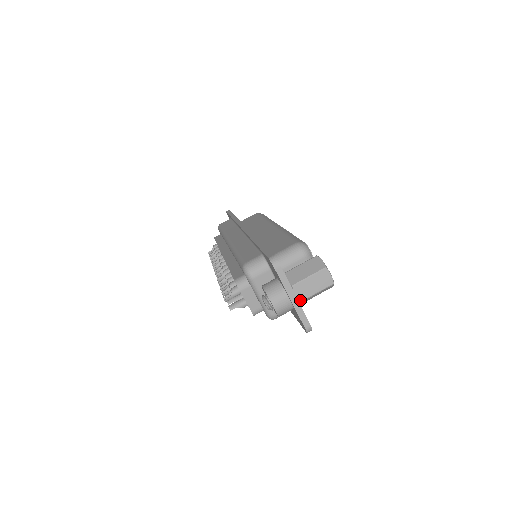
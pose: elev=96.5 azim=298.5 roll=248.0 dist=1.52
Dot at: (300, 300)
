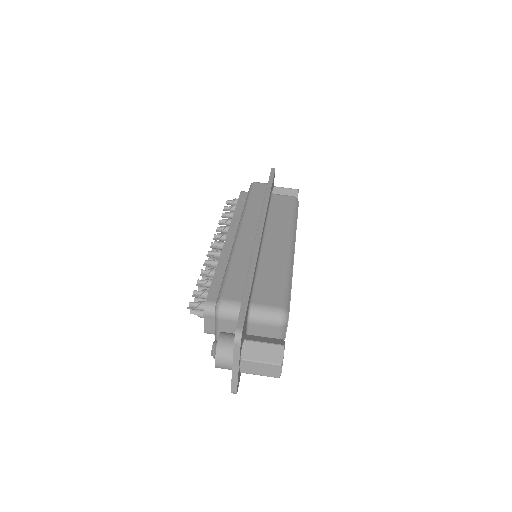
Dot at: (241, 371)
